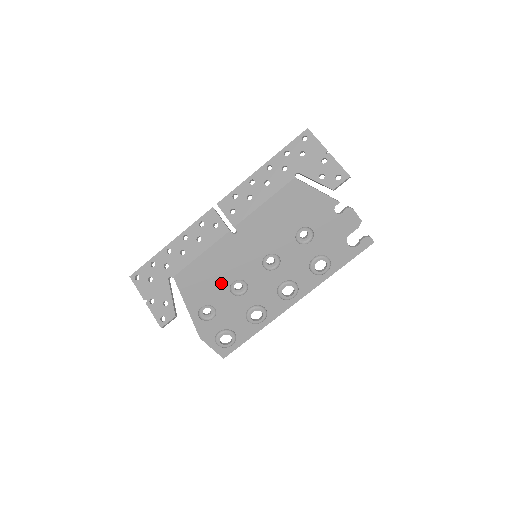
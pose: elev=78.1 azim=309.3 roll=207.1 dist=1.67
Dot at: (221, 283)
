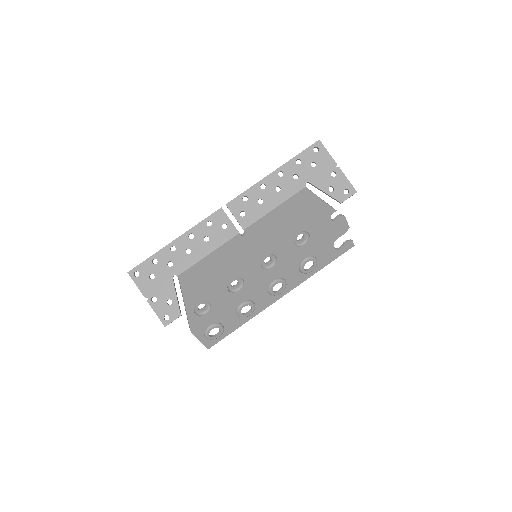
Dot at: (221, 281)
